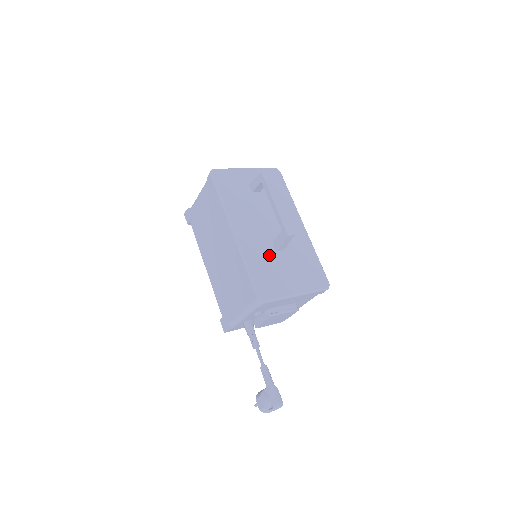
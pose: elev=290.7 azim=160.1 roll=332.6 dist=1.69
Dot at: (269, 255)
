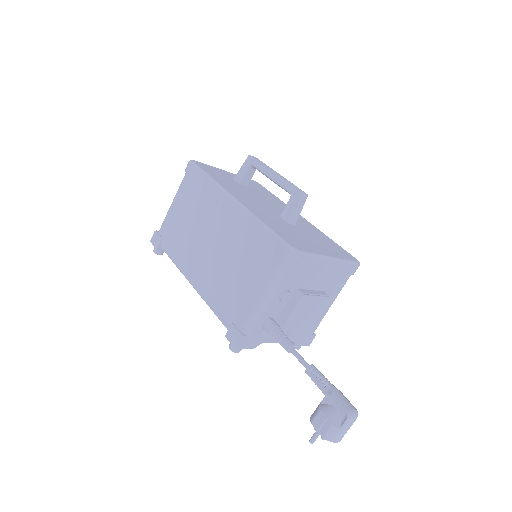
Dot at: (282, 223)
